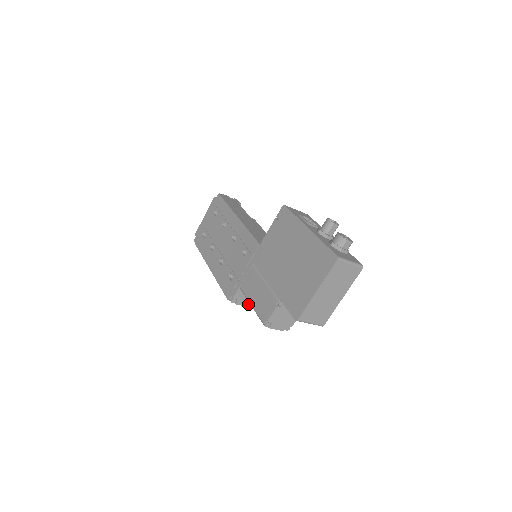
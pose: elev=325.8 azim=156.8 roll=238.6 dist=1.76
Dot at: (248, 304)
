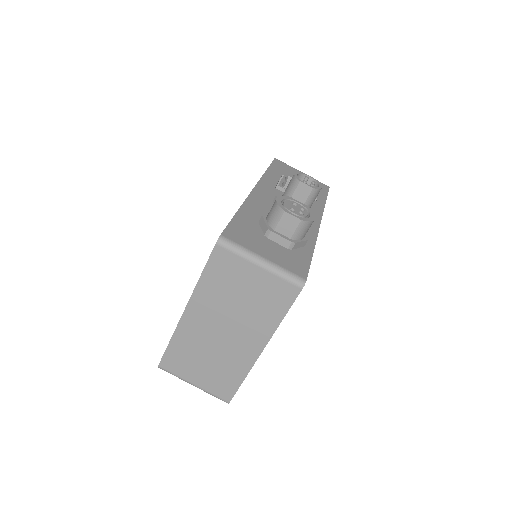
Dot at: occluded
